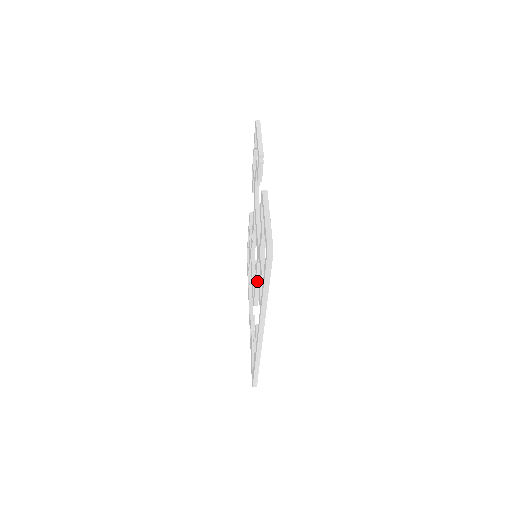
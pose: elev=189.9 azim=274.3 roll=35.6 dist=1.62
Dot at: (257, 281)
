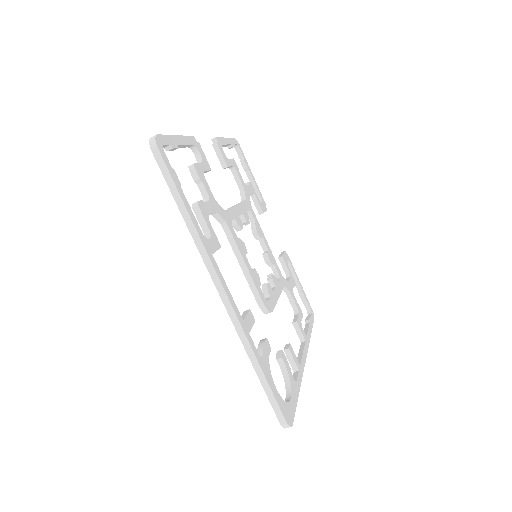
Dot at: (240, 263)
